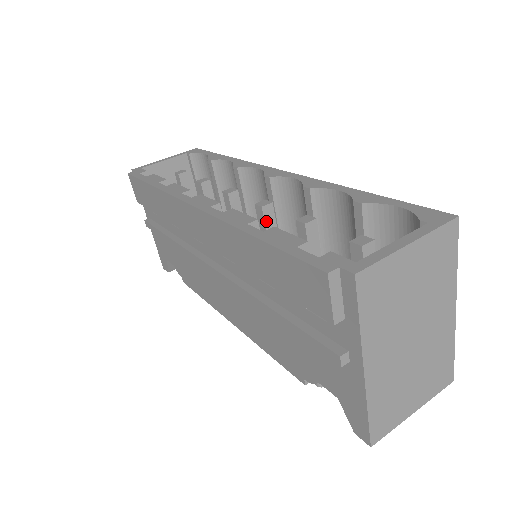
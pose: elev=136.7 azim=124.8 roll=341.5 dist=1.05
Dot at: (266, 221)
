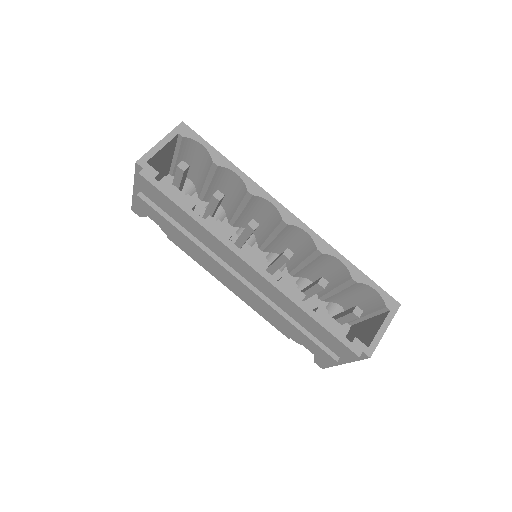
Dot at: occluded
